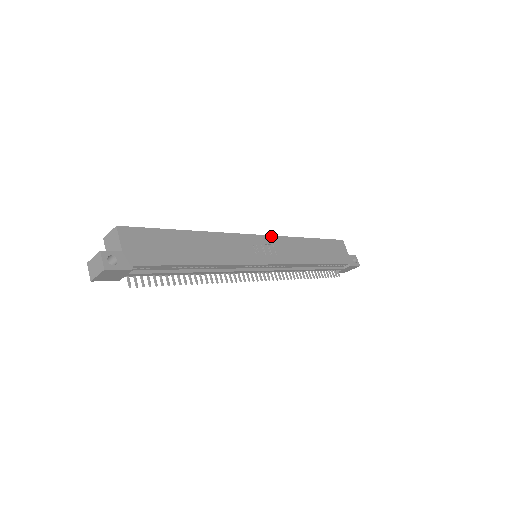
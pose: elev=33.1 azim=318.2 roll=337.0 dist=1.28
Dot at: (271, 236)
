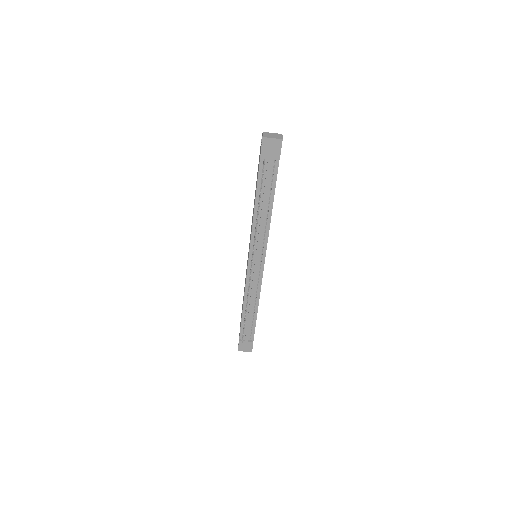
Dot at: occluded
